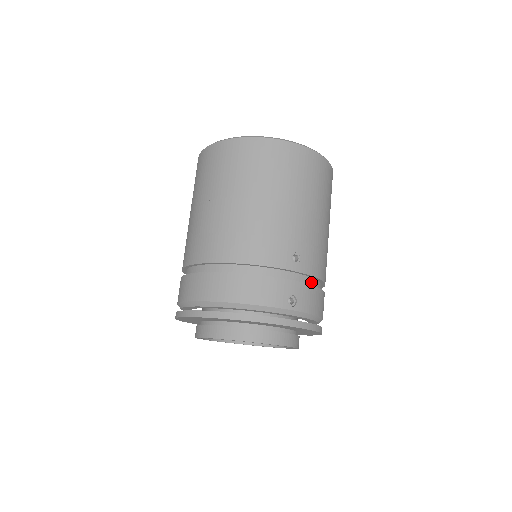
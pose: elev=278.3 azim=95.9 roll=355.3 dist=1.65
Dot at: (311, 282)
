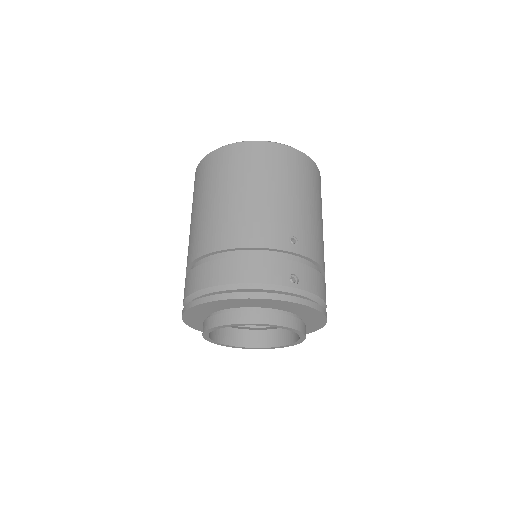
Dot at: (311, 266)
